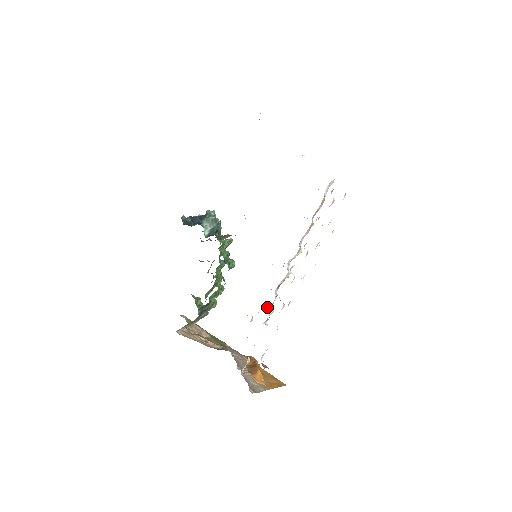
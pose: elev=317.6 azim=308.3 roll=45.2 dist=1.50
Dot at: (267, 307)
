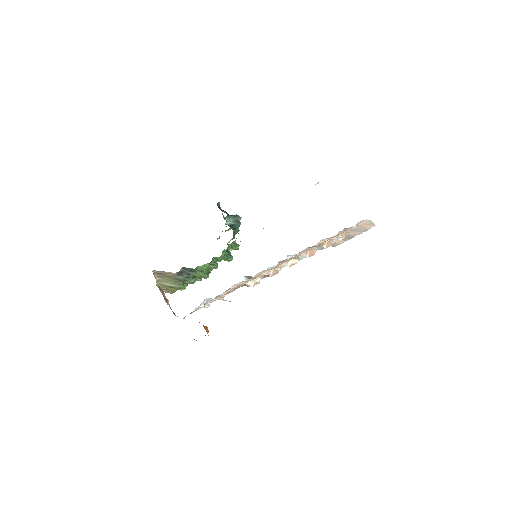
Dot at: (247, 285)
